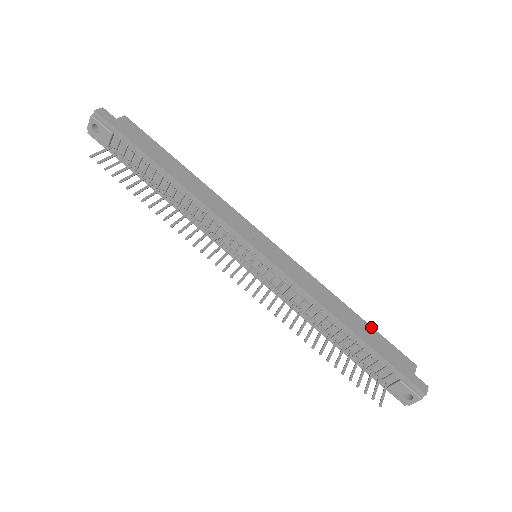
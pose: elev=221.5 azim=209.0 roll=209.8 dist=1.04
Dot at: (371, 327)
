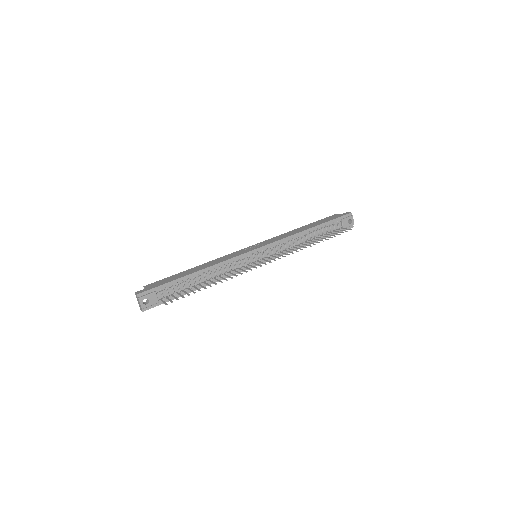
Dot at: (311, 223)
